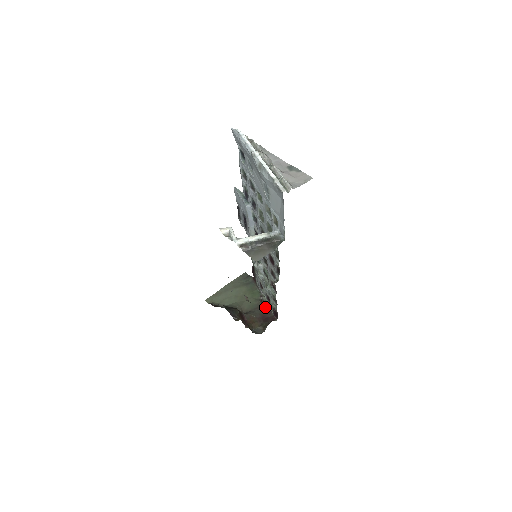
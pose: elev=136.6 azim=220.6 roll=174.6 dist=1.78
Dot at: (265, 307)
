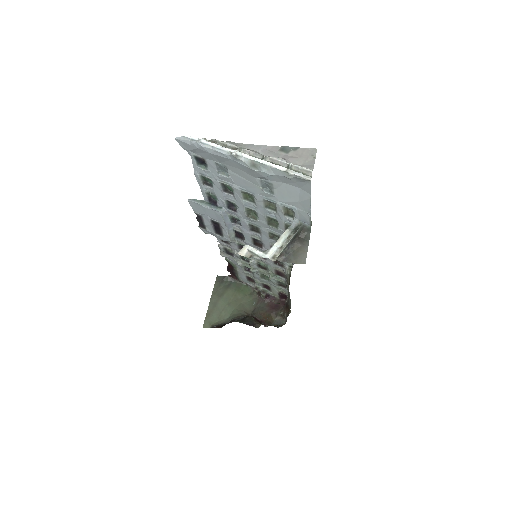
Dot at: (266, 296)
